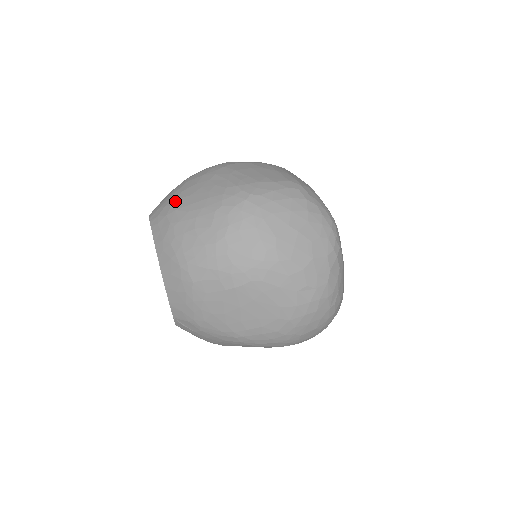
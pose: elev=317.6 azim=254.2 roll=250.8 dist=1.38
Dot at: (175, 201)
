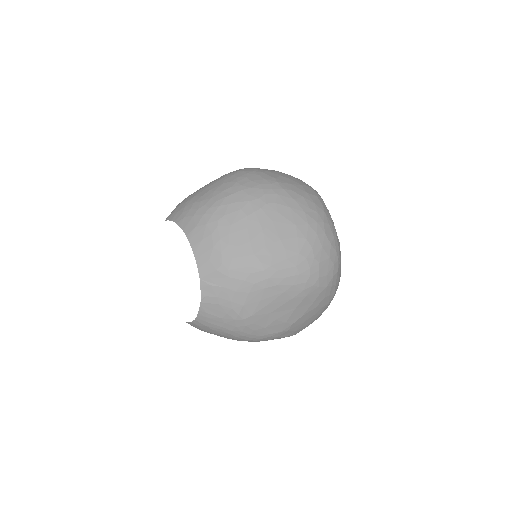
Dot at: occluded
